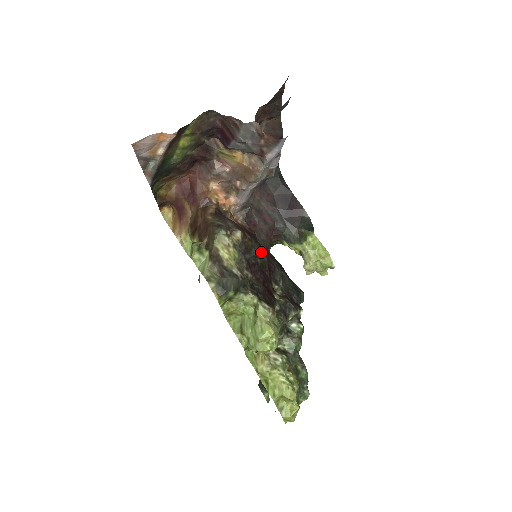
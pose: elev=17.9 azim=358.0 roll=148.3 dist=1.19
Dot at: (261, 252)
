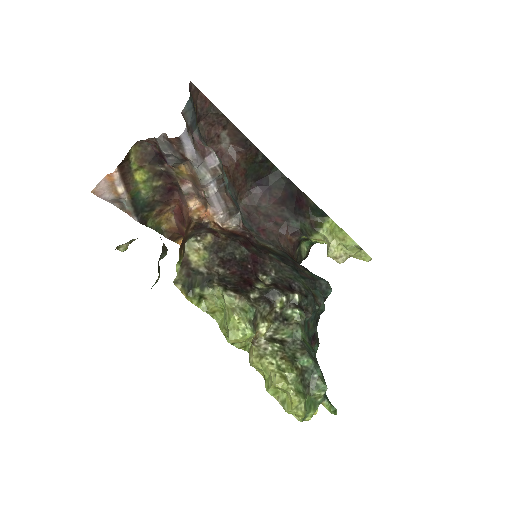
Dot at: (241, 248)
